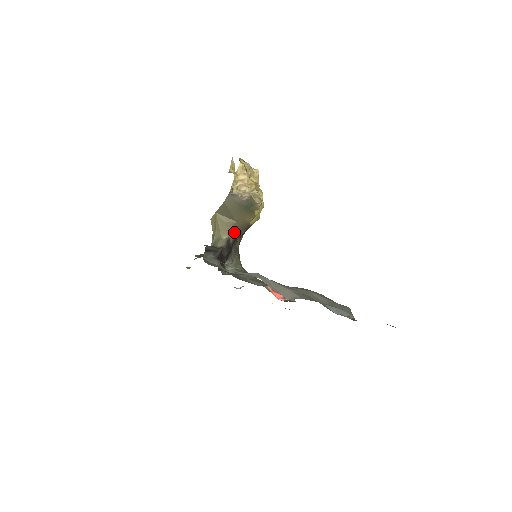
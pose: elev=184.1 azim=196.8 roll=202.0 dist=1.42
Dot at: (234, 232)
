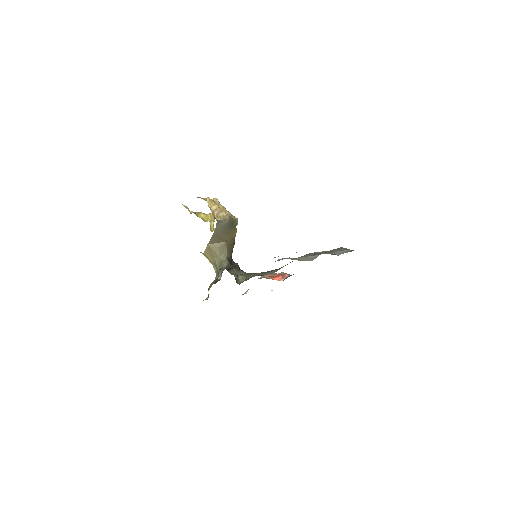
Dot at: (228, 250)
